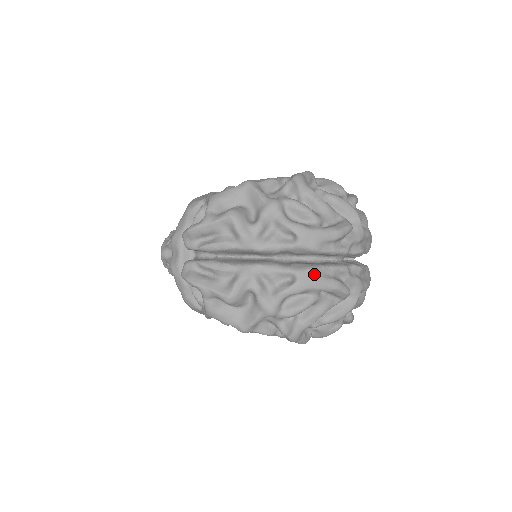
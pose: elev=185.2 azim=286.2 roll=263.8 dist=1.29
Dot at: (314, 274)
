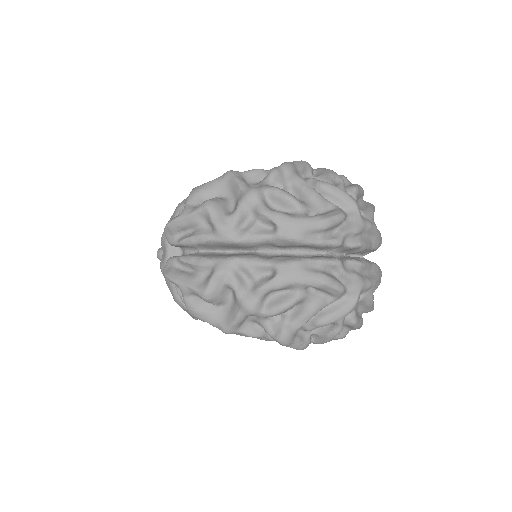
Dot at: (297, 267)
